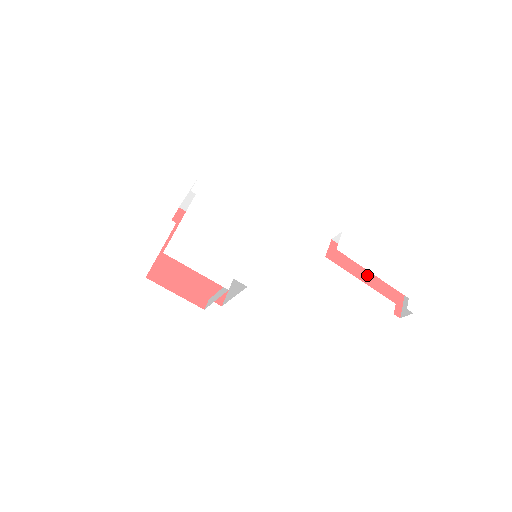
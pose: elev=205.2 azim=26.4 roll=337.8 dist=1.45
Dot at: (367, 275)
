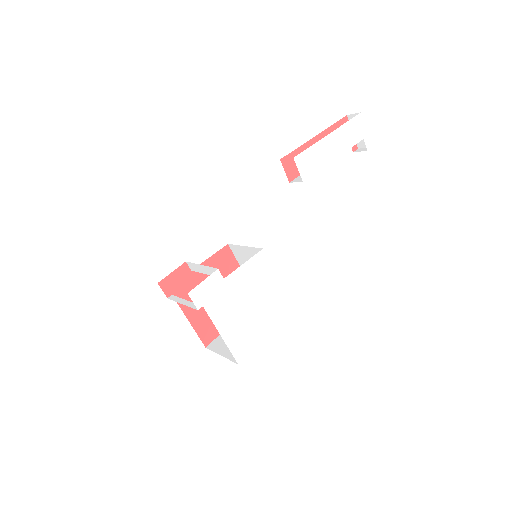
Dot at: occluded
